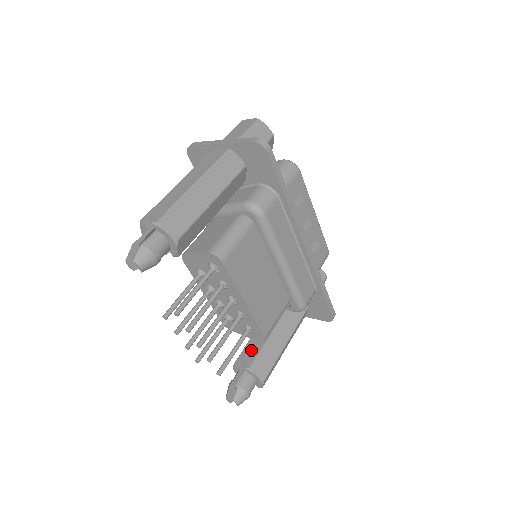
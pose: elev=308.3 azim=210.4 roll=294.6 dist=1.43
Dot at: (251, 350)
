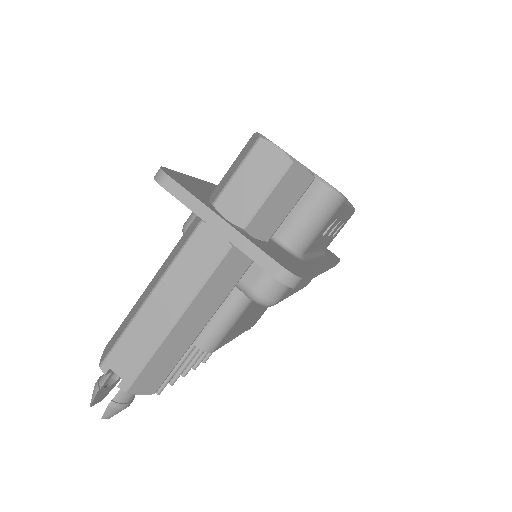
Dot at: occluded
